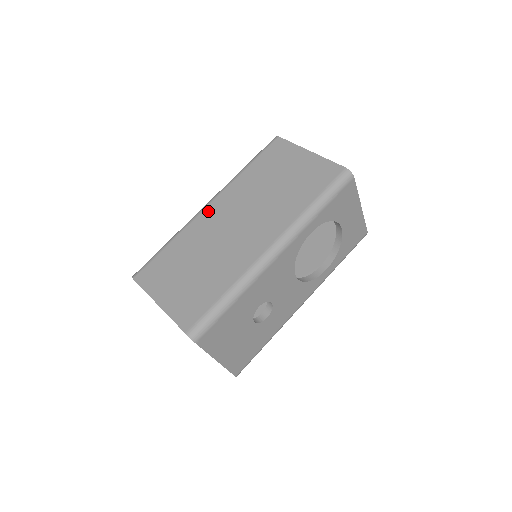
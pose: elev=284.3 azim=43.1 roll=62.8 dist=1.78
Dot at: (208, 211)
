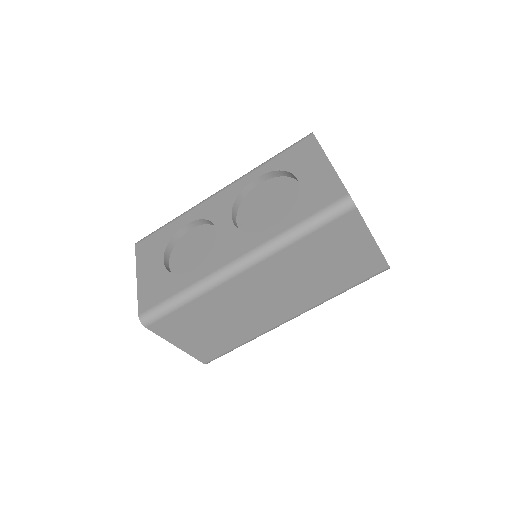
Dot at: (242, 279)
